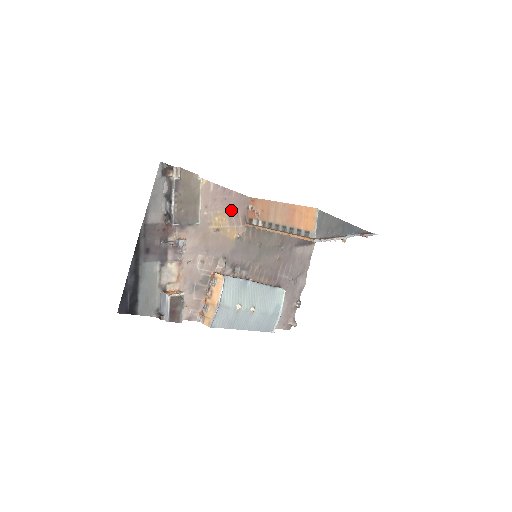
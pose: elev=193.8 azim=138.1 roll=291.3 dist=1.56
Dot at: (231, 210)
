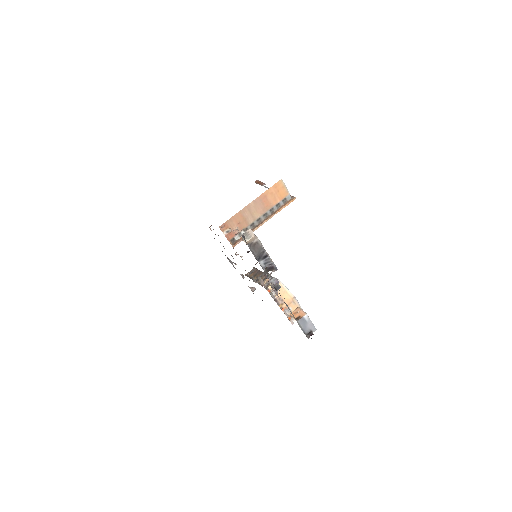
Dot at: occluded
